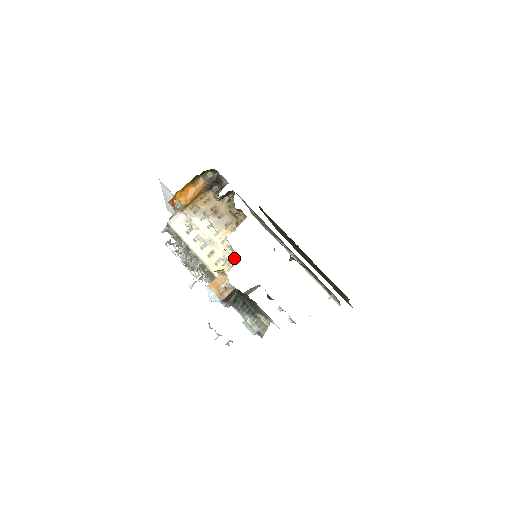
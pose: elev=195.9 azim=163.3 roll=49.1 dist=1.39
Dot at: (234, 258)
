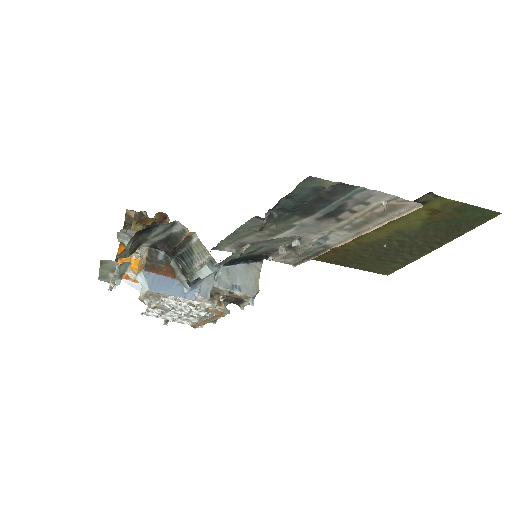
Dot at: occluded
